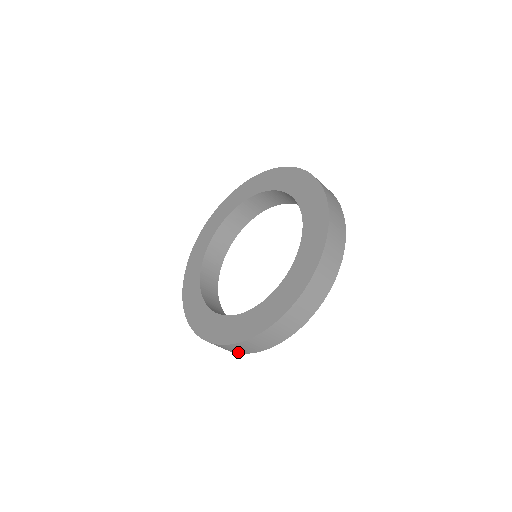
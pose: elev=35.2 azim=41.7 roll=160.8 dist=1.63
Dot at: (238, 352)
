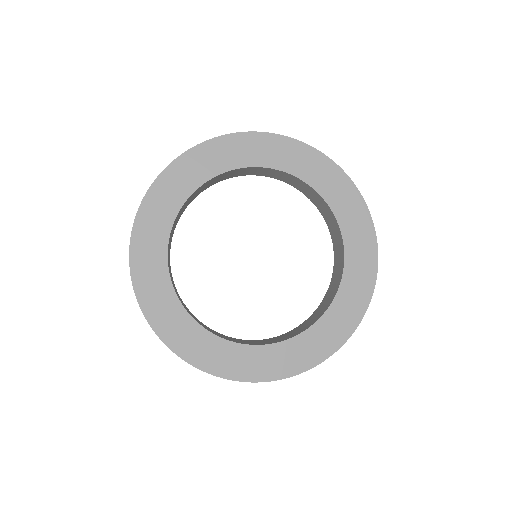
Dot at: occluded
